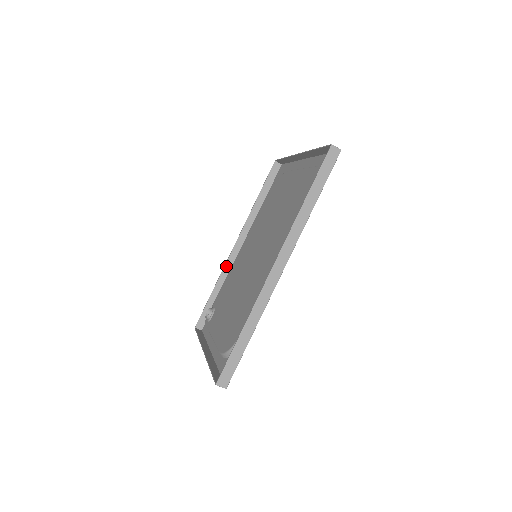
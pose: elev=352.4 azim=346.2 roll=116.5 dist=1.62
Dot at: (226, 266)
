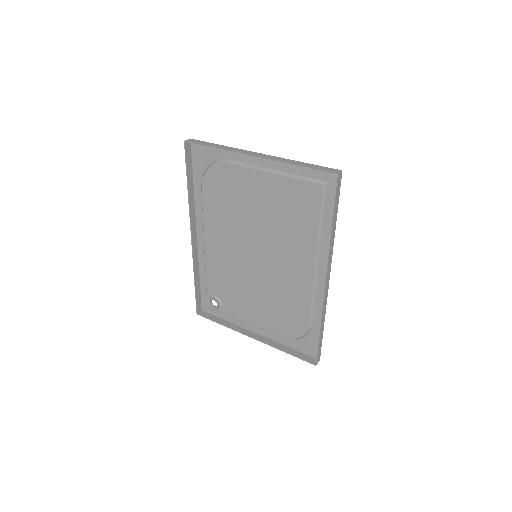
Dot at: (194, 258)
